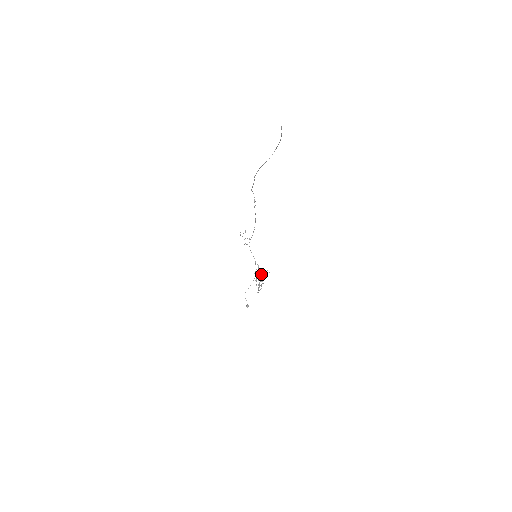
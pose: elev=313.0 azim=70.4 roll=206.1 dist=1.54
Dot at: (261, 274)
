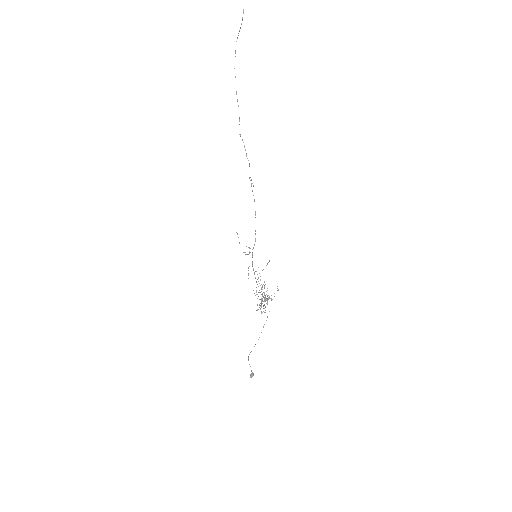
Dot at: (264, 285)
